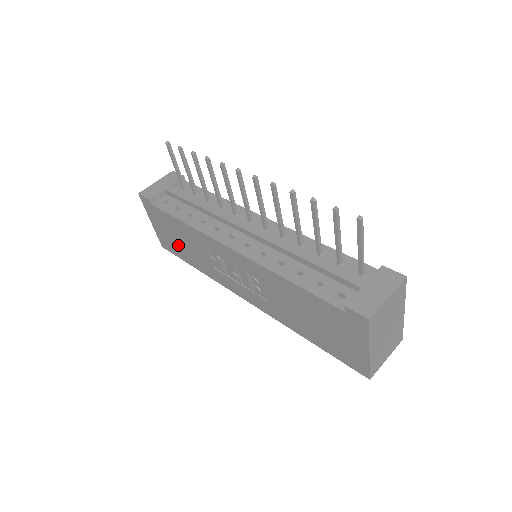
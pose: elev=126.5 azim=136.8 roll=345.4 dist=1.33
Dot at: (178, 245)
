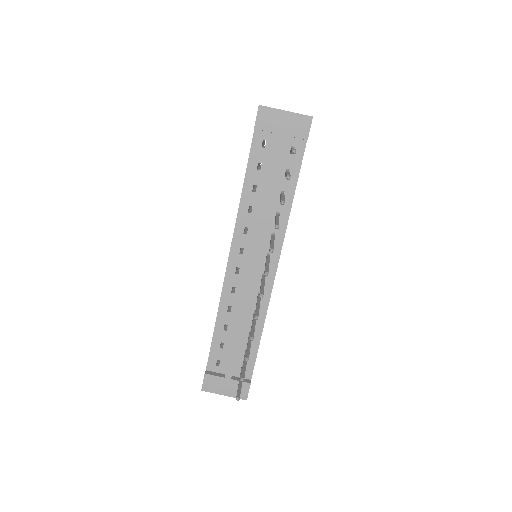
Dot at: occluded
